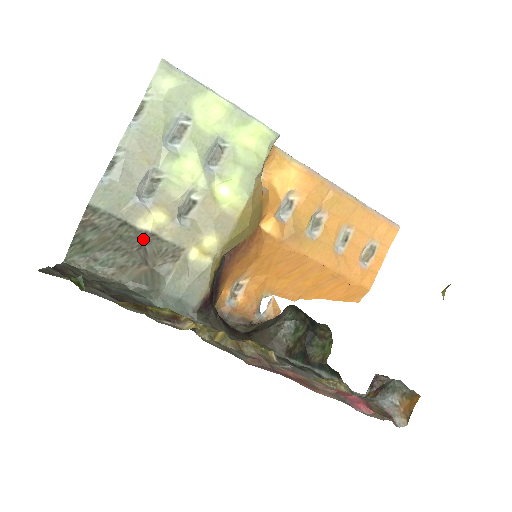
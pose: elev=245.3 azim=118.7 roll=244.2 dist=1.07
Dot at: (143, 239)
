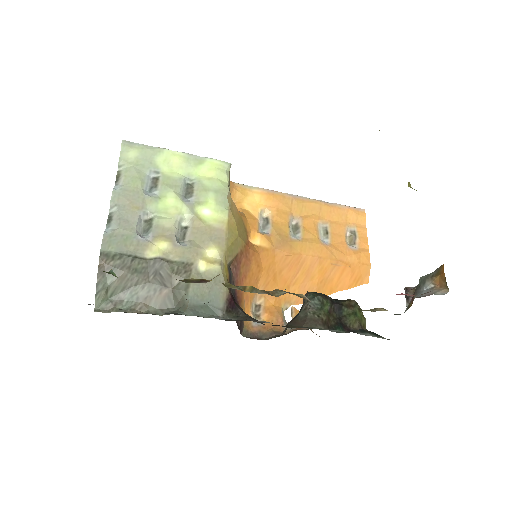
Dot at: (155, 266)
